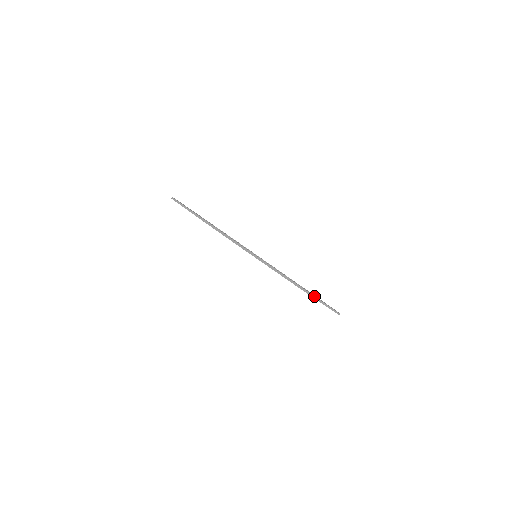
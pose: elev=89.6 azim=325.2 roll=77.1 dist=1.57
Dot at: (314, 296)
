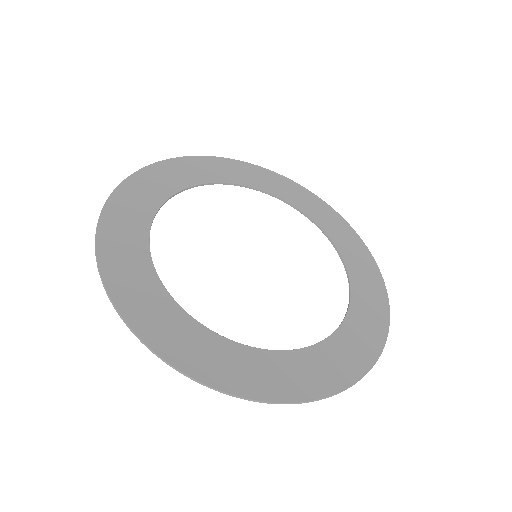
Dot at: occluded
